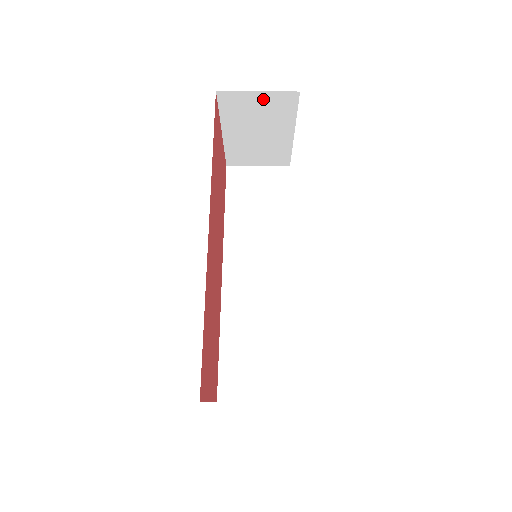
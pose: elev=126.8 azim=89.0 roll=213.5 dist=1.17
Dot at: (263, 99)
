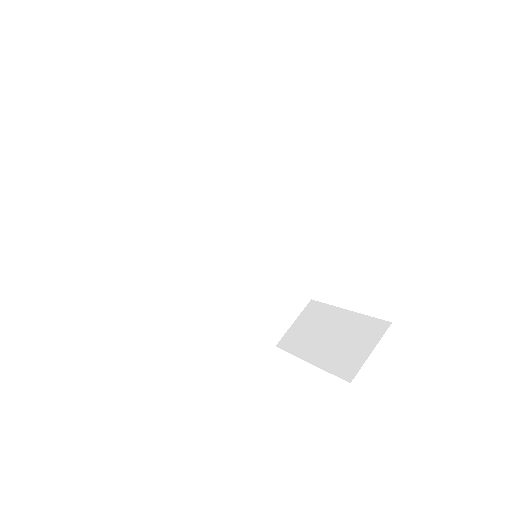
Dot at: occluded
